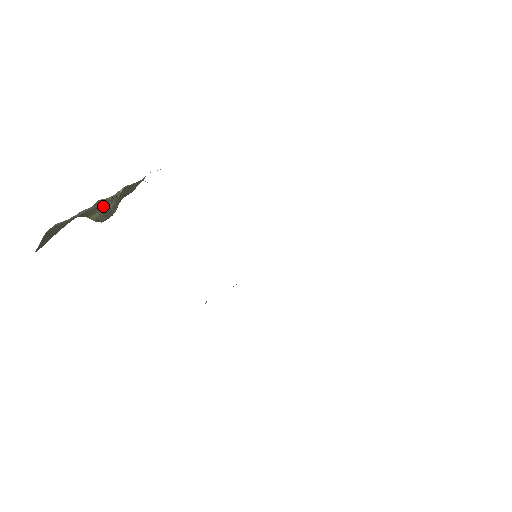
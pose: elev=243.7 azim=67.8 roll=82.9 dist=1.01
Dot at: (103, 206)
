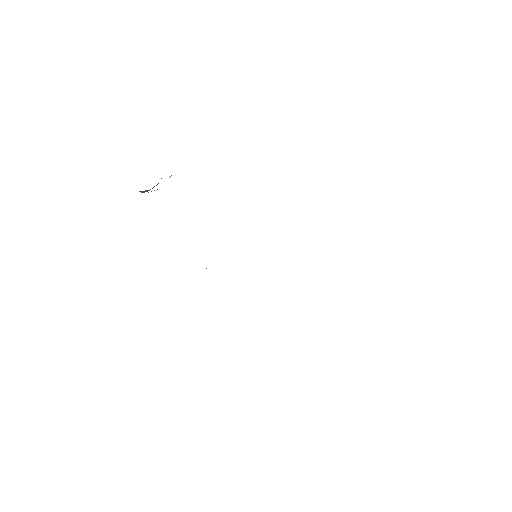
Dot at: occluded
